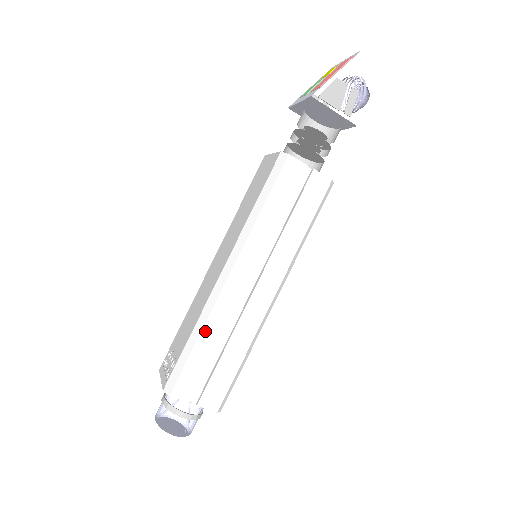
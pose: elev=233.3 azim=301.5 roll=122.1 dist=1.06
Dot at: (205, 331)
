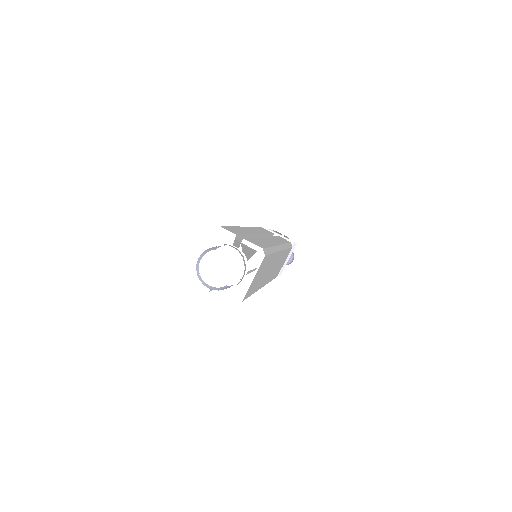
Dot at: occluded
